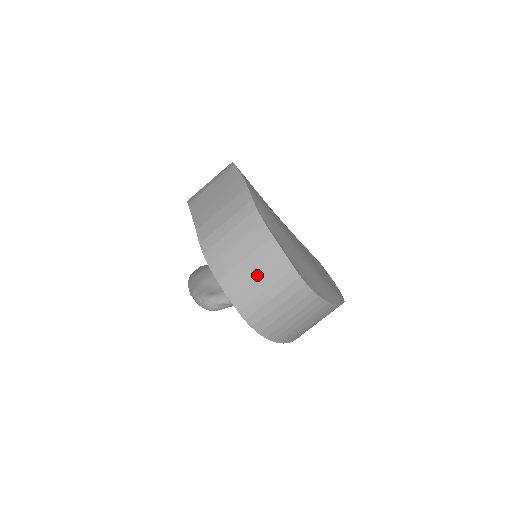
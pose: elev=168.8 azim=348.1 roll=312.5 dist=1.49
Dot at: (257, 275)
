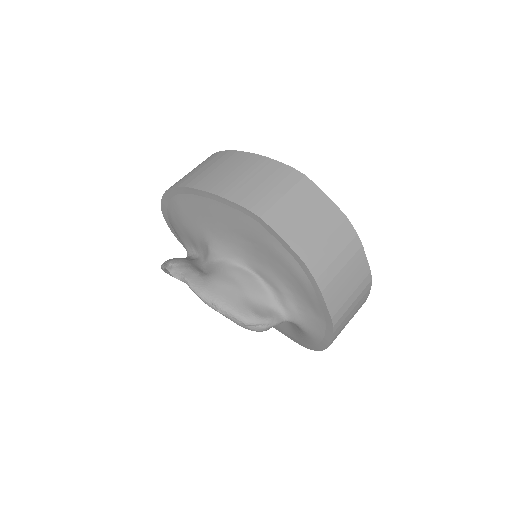
Dot at: (354, 307)
